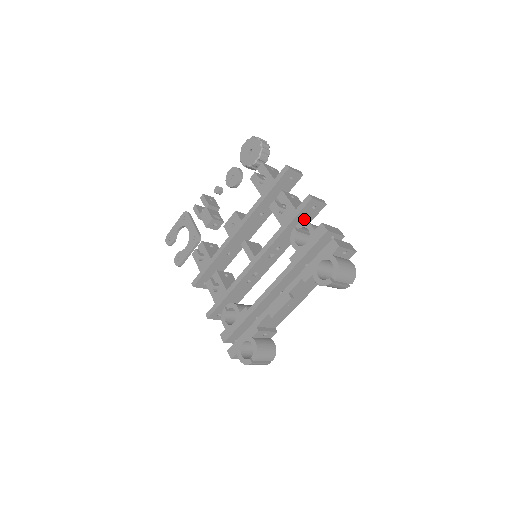
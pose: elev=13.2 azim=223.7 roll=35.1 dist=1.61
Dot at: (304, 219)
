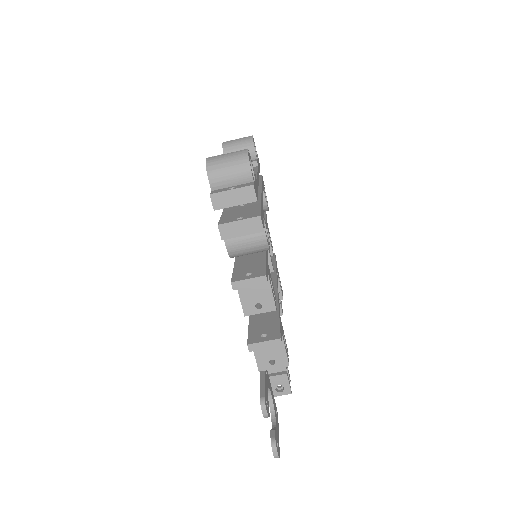
Dot at: occluded
